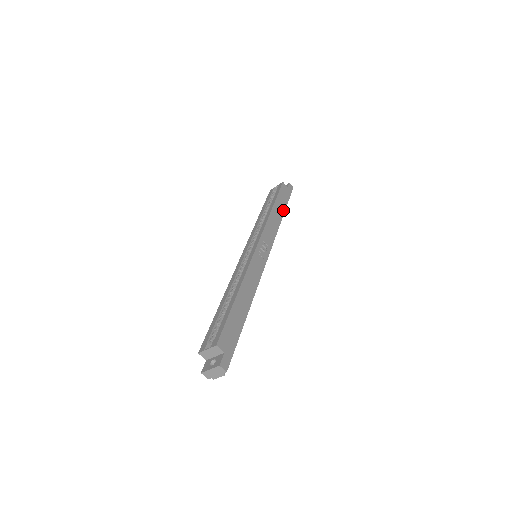
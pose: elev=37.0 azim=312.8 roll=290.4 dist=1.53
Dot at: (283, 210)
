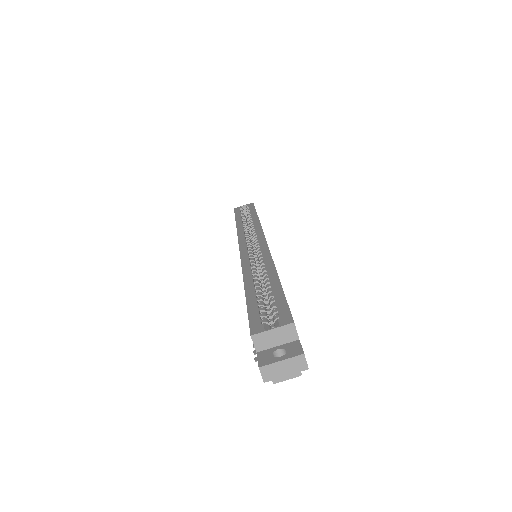
Dot at: occluded
